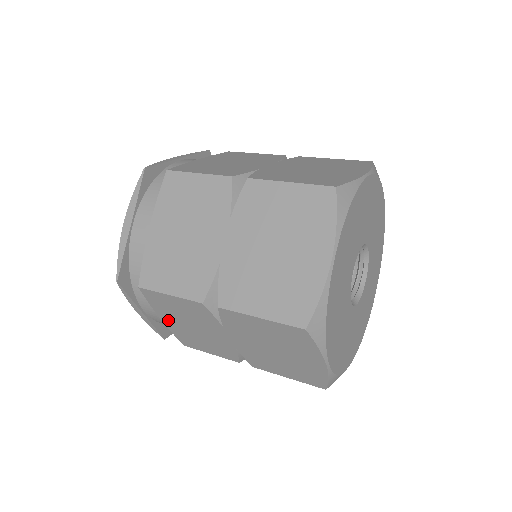
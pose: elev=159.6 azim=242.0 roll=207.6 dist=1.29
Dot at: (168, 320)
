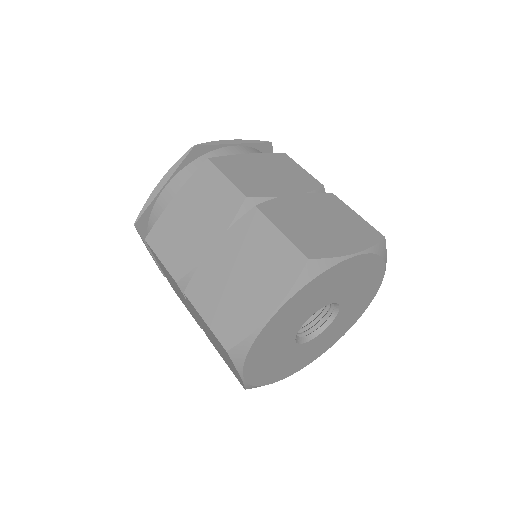
Dot at: occluded
